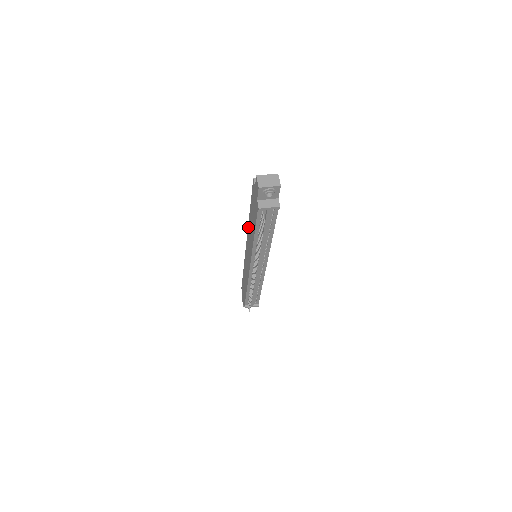
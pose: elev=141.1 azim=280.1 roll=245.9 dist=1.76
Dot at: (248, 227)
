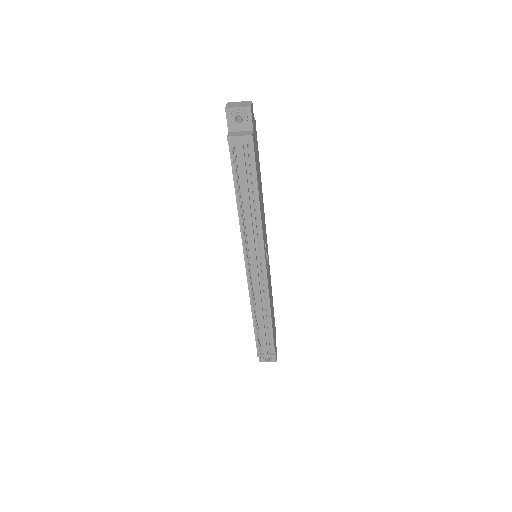
Dot at: occluded
